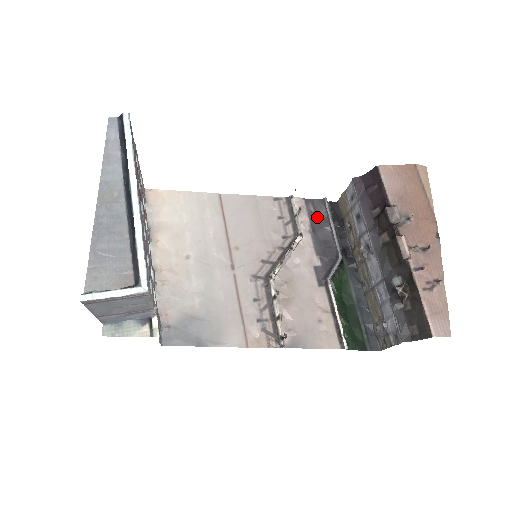
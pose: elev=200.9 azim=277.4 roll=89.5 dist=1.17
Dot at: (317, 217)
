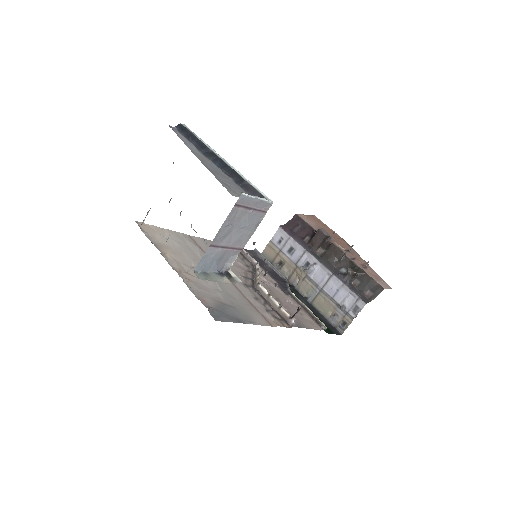
Dot at: (257, 259)
